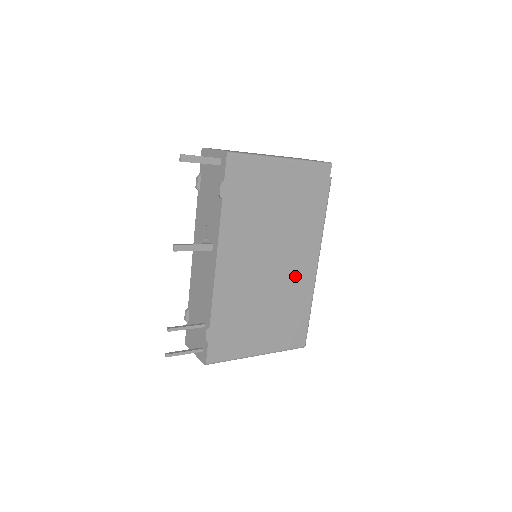
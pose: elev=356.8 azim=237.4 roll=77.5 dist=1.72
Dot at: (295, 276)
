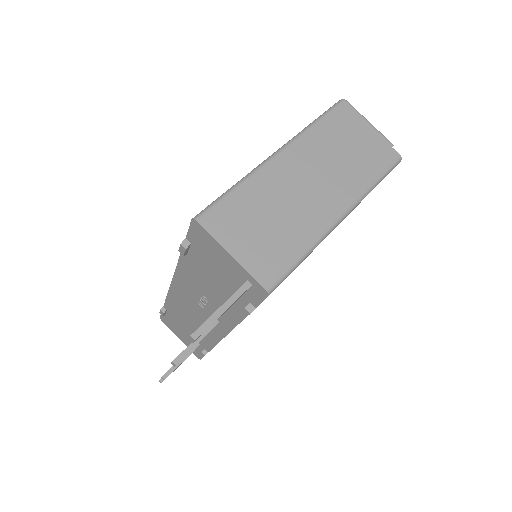
Dot at: occluded
